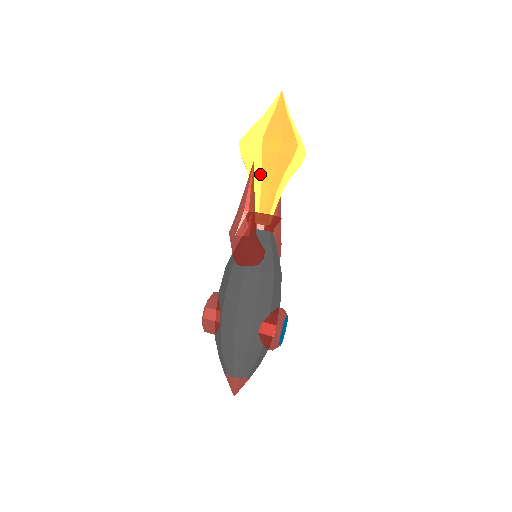
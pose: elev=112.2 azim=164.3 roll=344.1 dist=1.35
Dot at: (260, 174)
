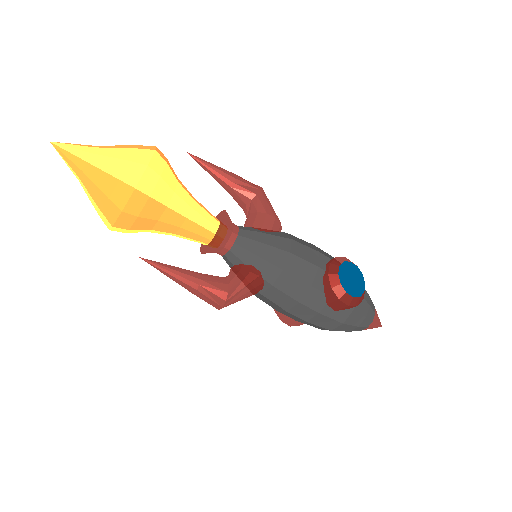
Dot at: (159, 232)
